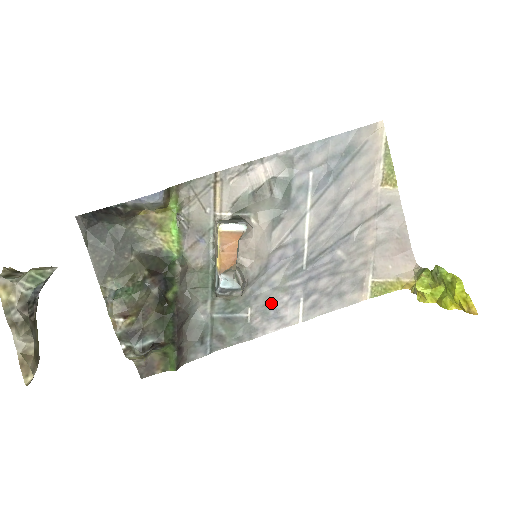
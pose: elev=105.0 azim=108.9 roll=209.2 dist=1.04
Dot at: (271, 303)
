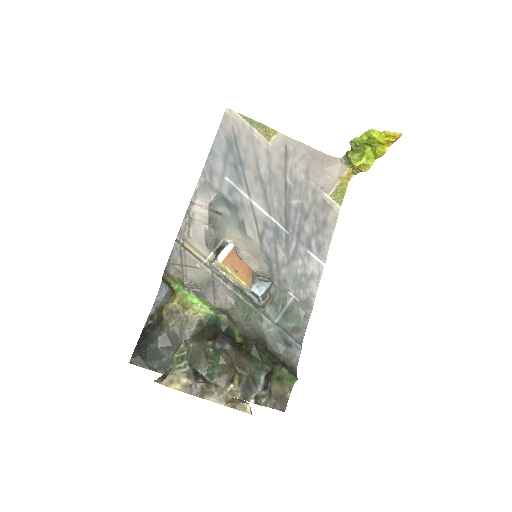
Dot at: (296, 275)
